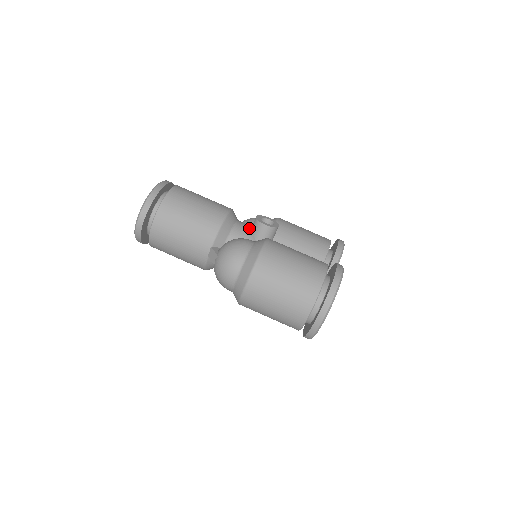
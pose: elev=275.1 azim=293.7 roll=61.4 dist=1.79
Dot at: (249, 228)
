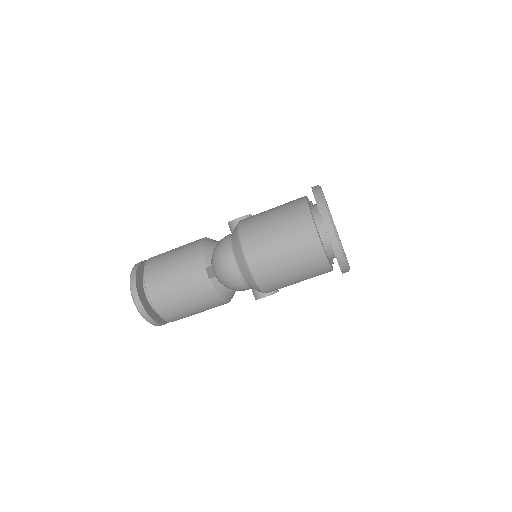
Dot at: occluded
